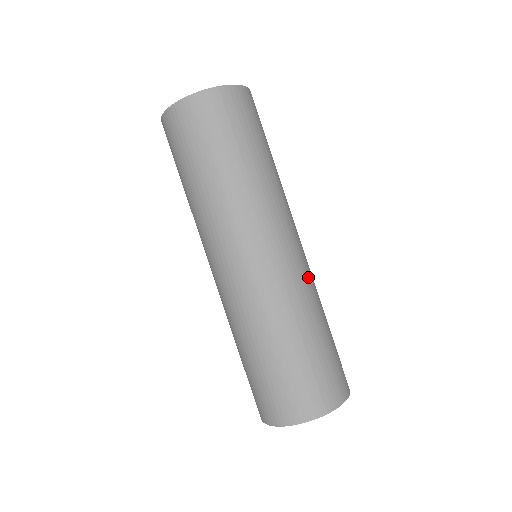
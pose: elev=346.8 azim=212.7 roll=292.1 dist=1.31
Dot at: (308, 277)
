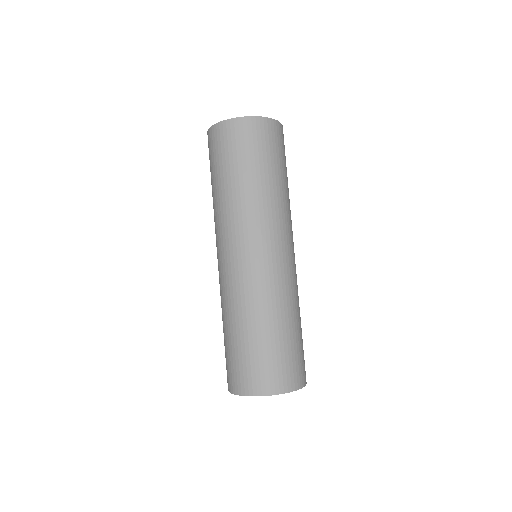
Dot at: (287, 282)
